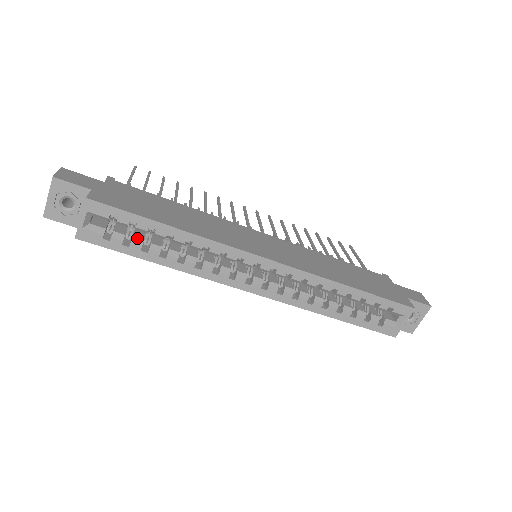
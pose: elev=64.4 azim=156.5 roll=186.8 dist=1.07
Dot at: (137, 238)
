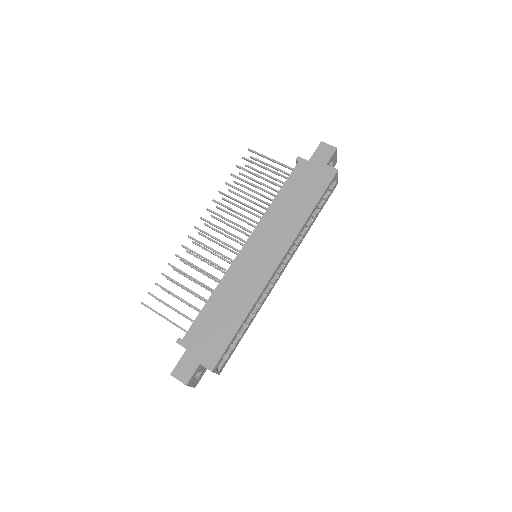
Dot at: occluded
